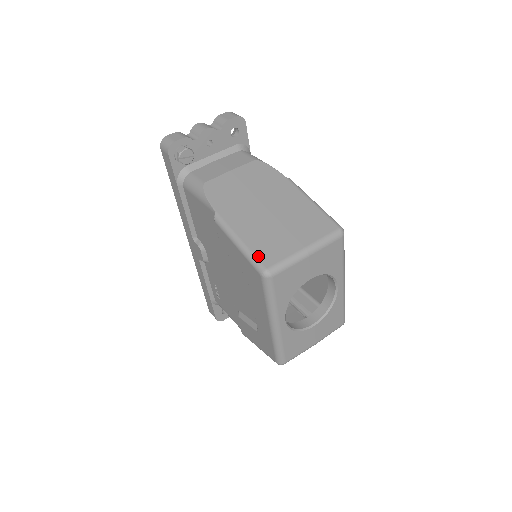
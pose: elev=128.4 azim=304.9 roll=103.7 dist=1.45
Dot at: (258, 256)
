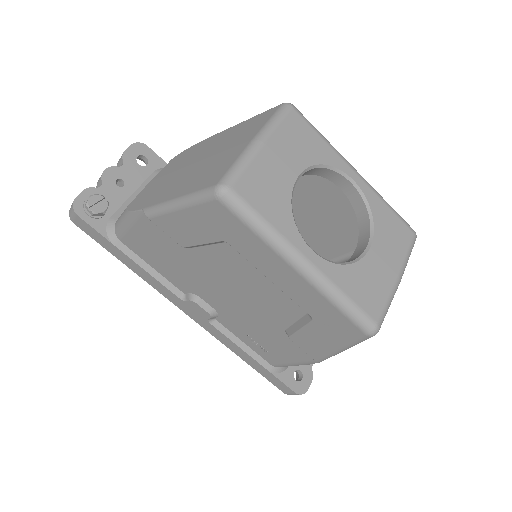
Dot at: (202, 188)
